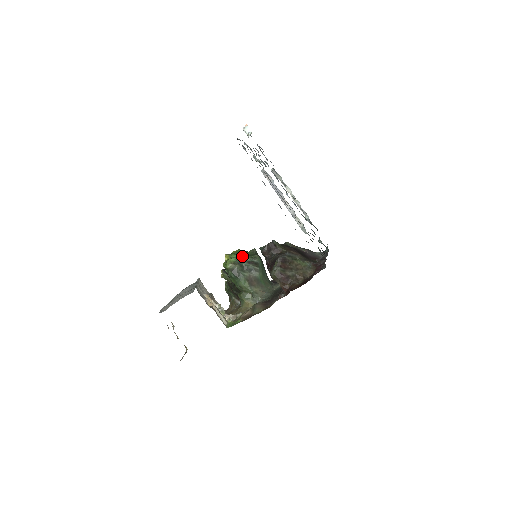
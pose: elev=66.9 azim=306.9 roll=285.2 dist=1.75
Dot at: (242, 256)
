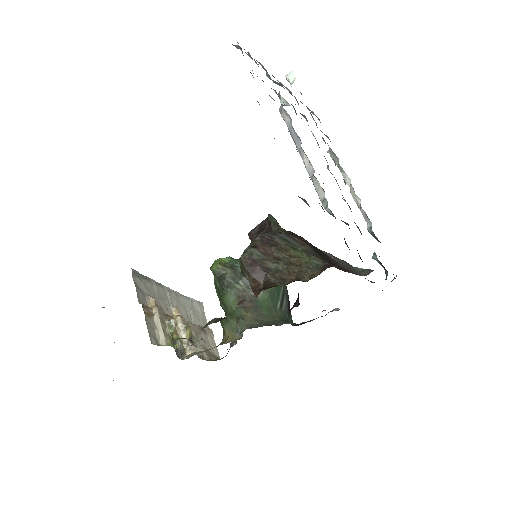
Dot at: occluded
